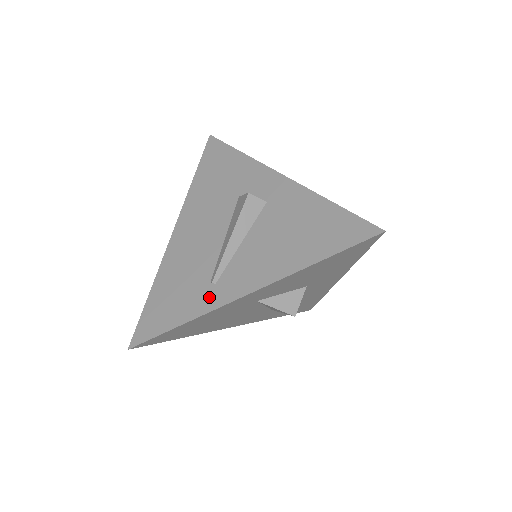
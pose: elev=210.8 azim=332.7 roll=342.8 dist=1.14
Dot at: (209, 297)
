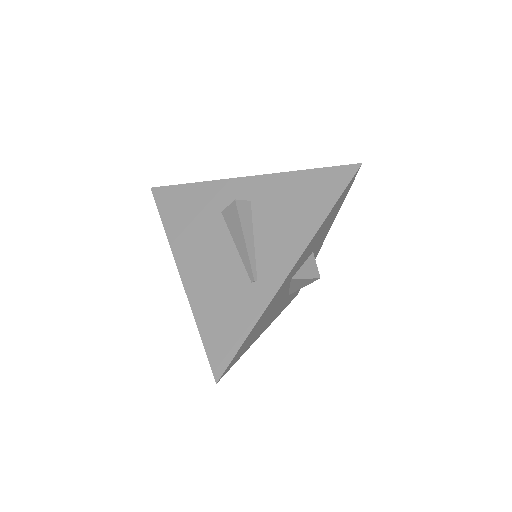
Dot at: (260, 293)
